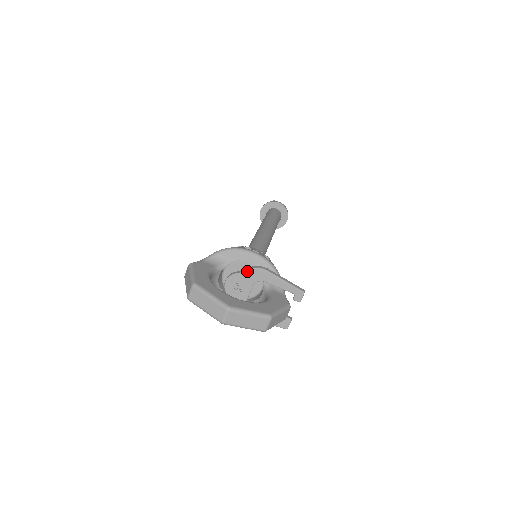
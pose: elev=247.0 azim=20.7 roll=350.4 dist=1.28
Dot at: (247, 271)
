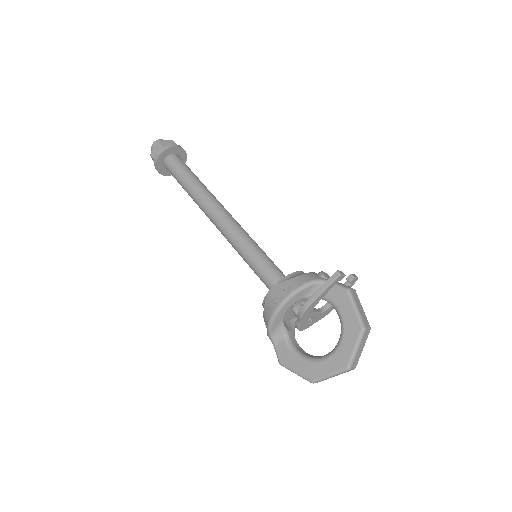
Dot at: (301, 320)
